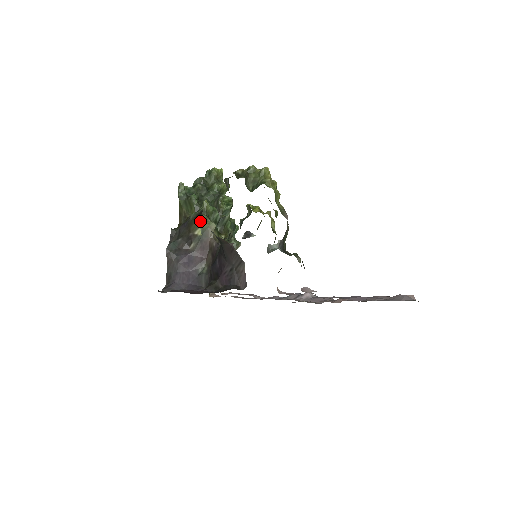
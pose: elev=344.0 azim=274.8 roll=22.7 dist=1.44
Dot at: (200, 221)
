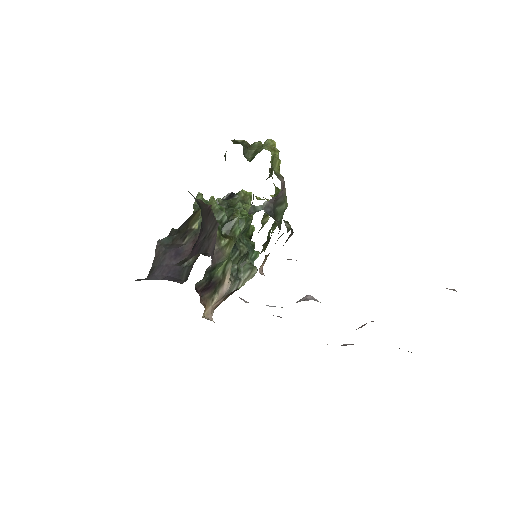
Dot at: (200, 213)
